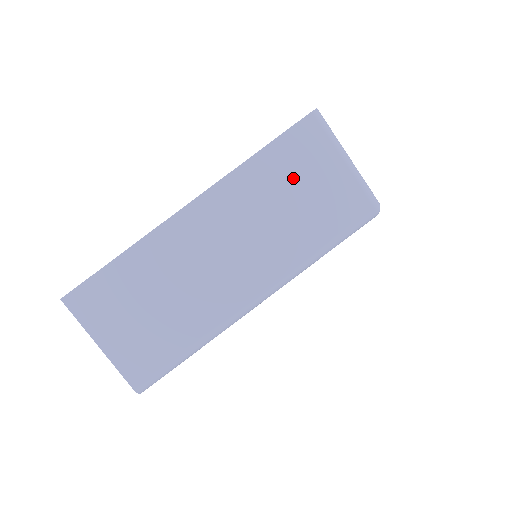
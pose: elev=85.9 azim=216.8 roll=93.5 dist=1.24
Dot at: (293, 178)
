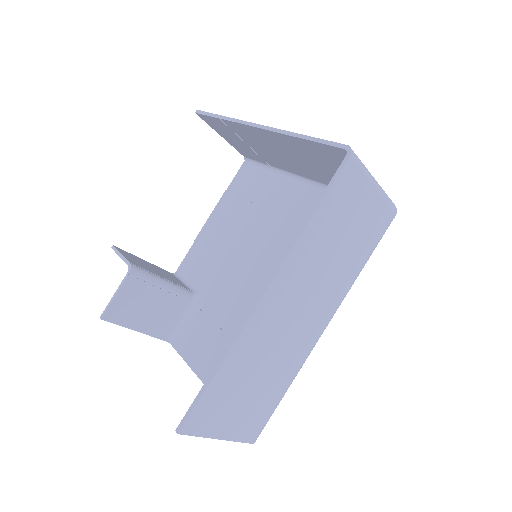
Dot at: (341, 223)
